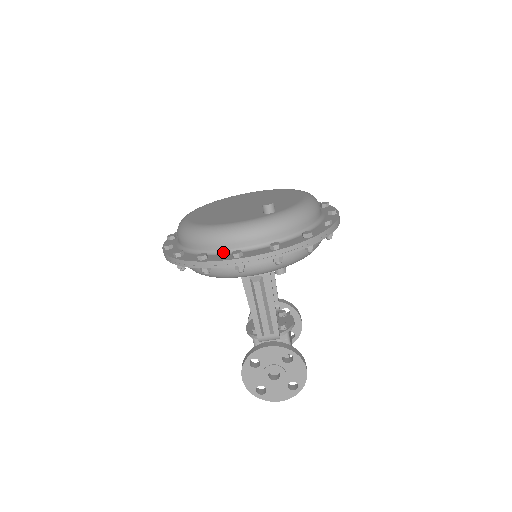
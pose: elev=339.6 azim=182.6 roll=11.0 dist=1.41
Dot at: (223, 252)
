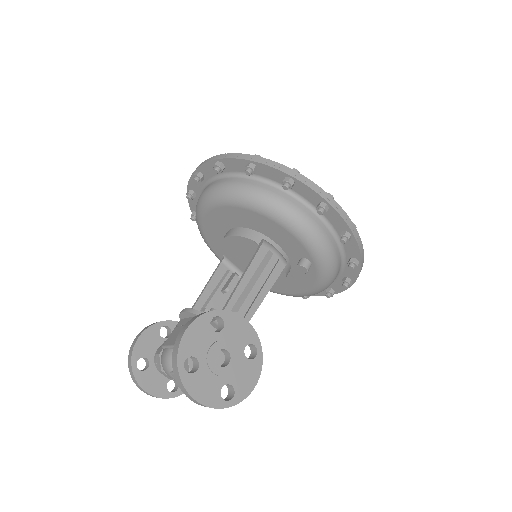
Dot at: occluded
